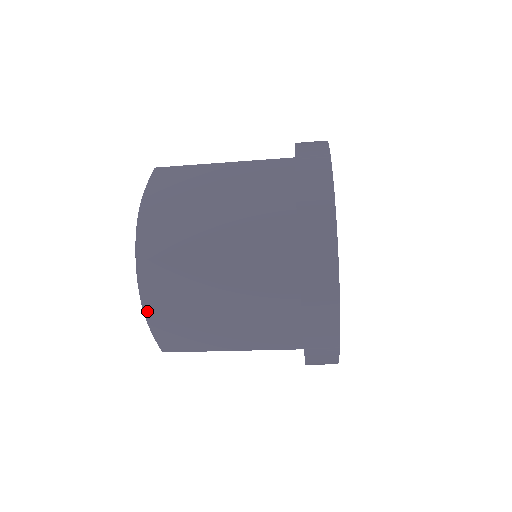
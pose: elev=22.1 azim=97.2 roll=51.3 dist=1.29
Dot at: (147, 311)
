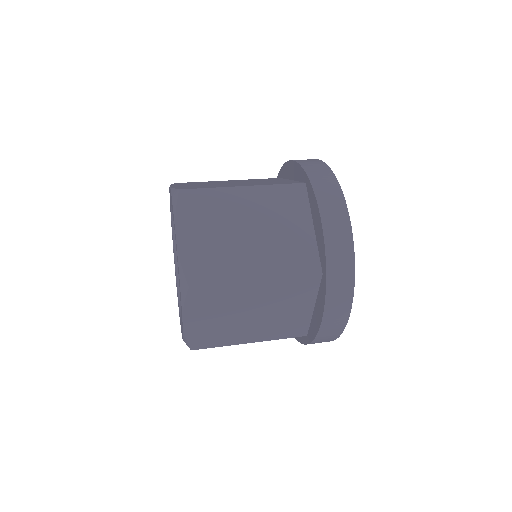
Dot at: occluded
